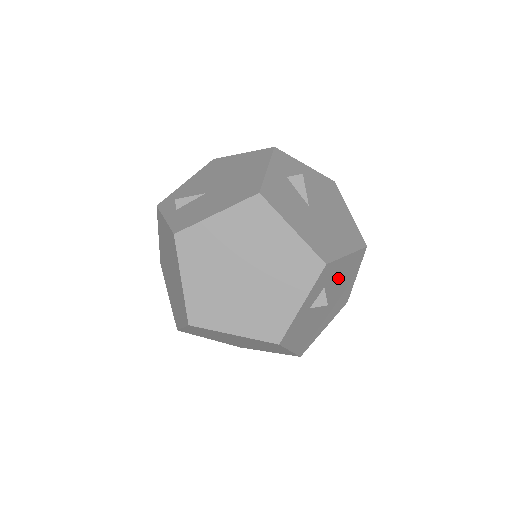
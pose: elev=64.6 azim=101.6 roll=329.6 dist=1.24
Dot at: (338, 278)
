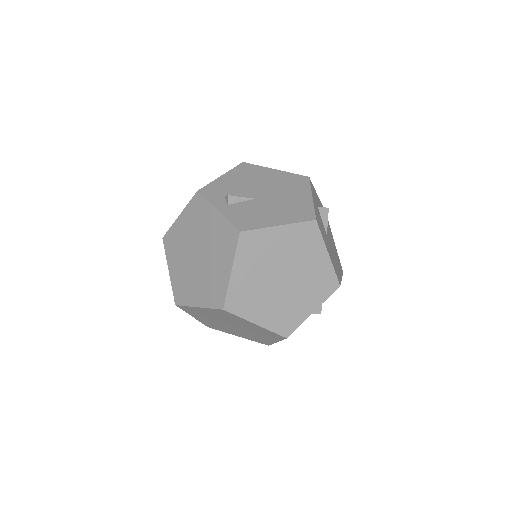
Dot at: occluded
